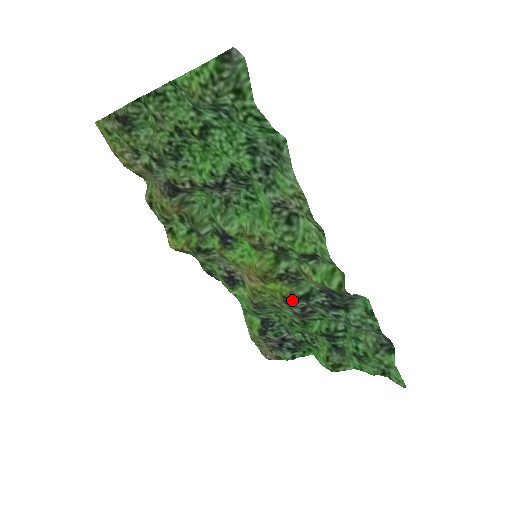
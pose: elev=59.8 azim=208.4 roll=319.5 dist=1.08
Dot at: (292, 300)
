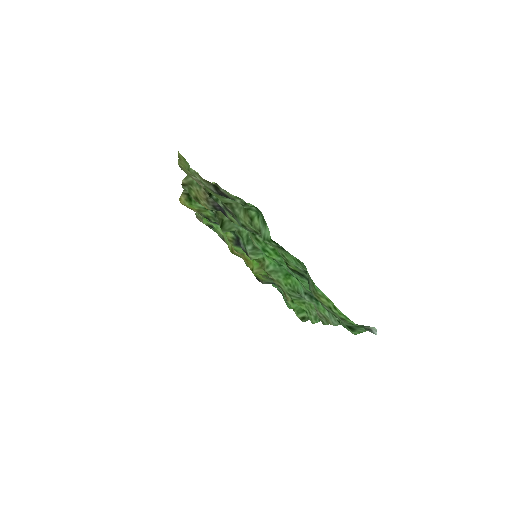
Dot at: (261, 281)
